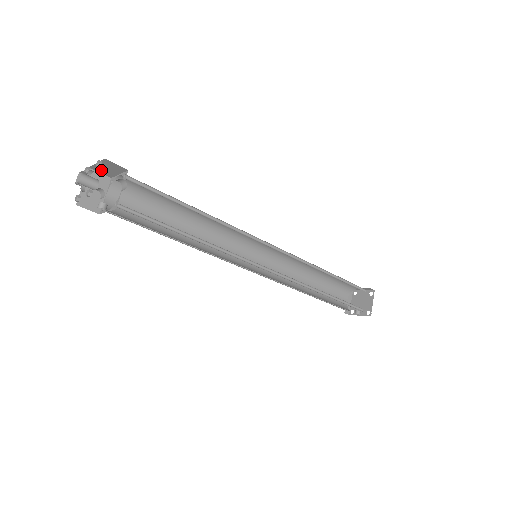
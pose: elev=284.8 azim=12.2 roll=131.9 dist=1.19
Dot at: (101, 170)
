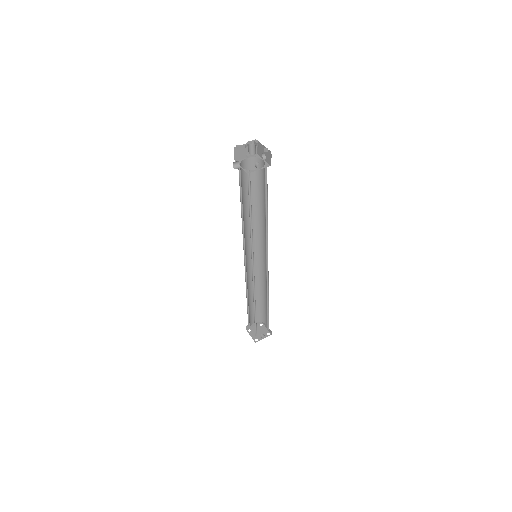
Dot at: (238, 152)
